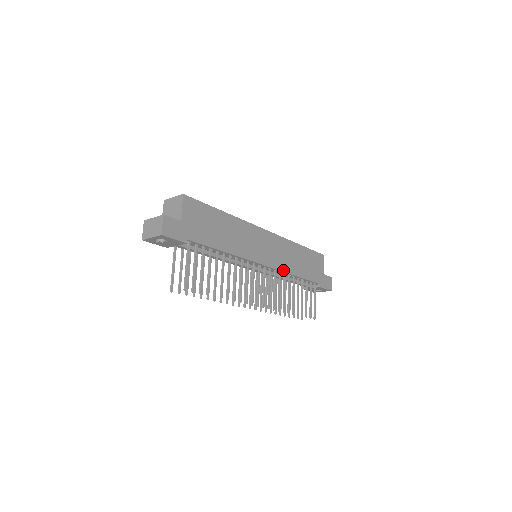
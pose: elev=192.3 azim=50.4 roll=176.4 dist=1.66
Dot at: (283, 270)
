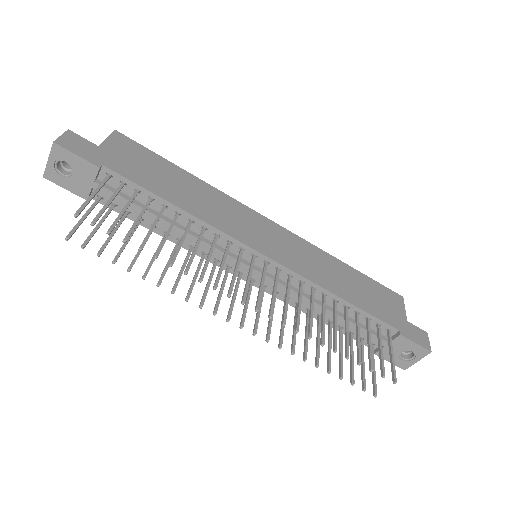
Dot at: (306, 277)
